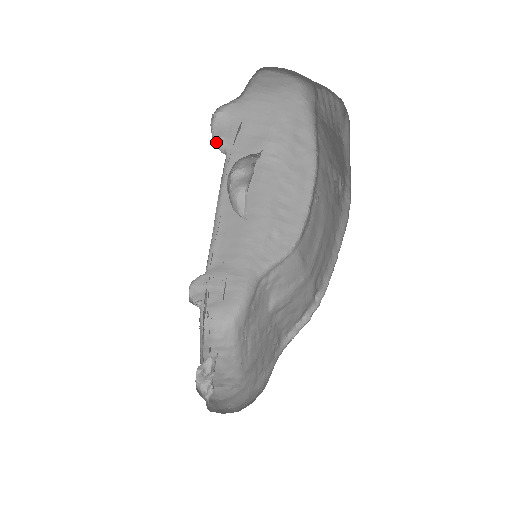
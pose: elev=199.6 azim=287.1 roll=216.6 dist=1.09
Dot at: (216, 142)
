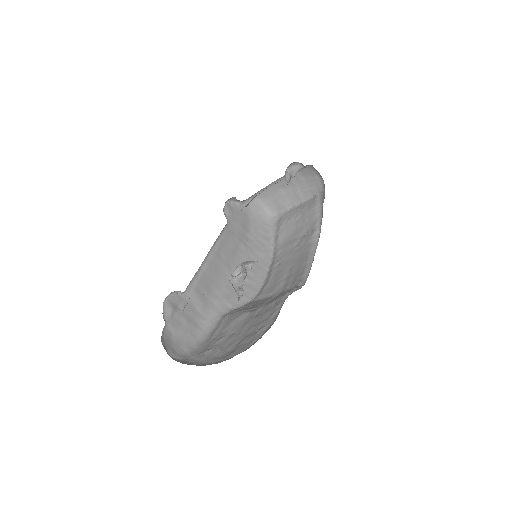
Dot at: (224, 213)
